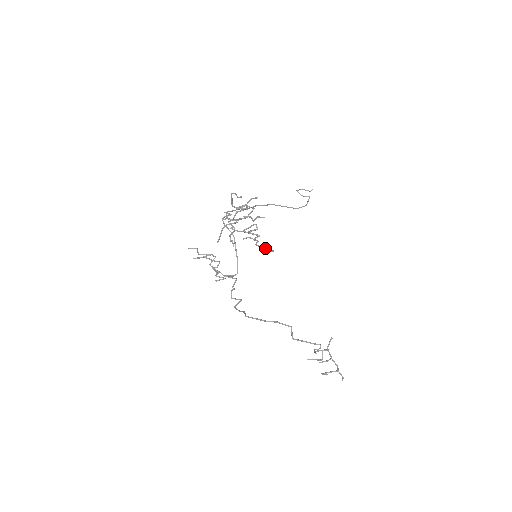
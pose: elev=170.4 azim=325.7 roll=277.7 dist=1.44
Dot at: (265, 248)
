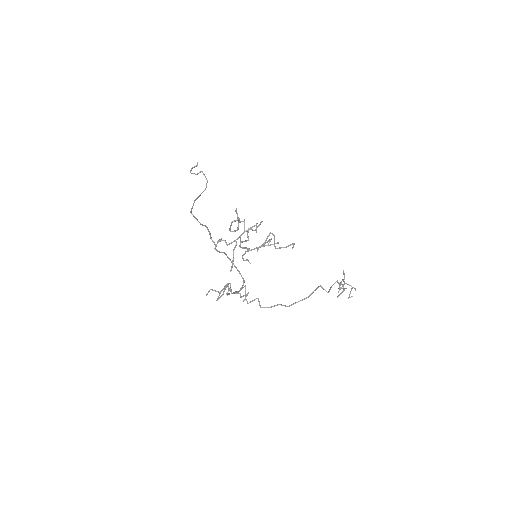
Dot at: (288, 246)
